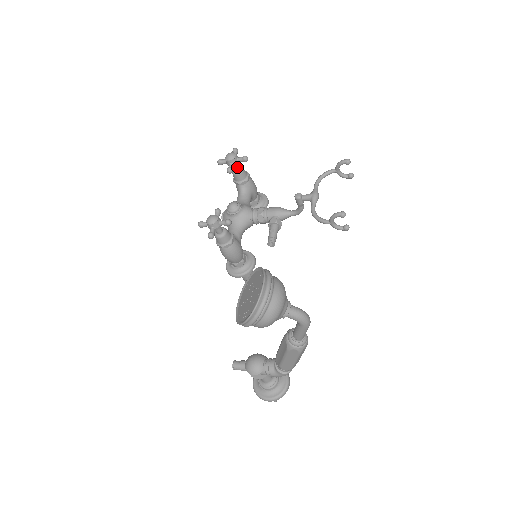
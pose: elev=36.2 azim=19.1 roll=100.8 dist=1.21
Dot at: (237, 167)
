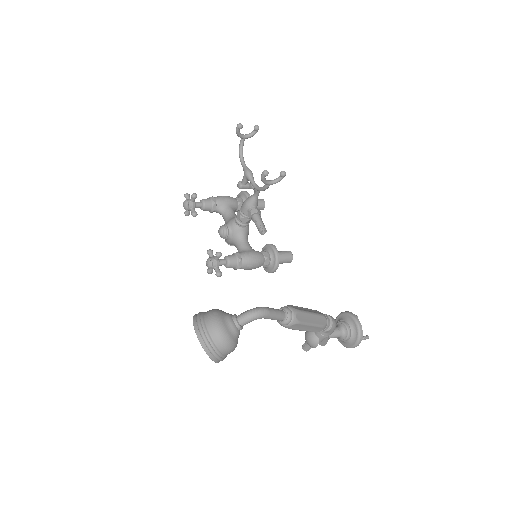
Dot at: (198, 205)
